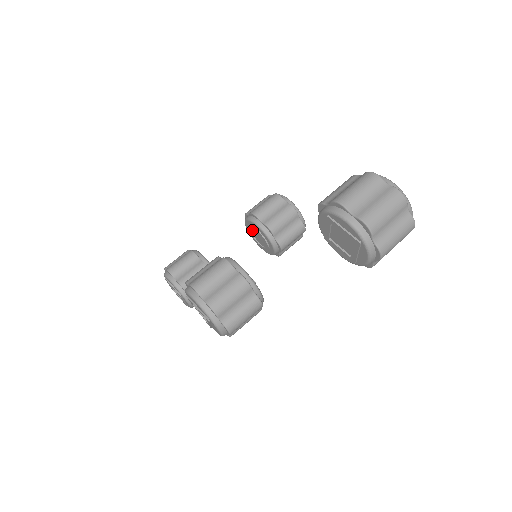
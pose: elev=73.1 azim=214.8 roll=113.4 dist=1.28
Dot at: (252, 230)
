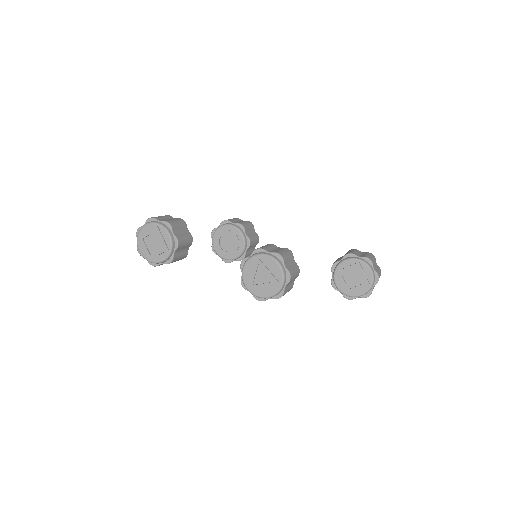
Dot at: (226, 234)
